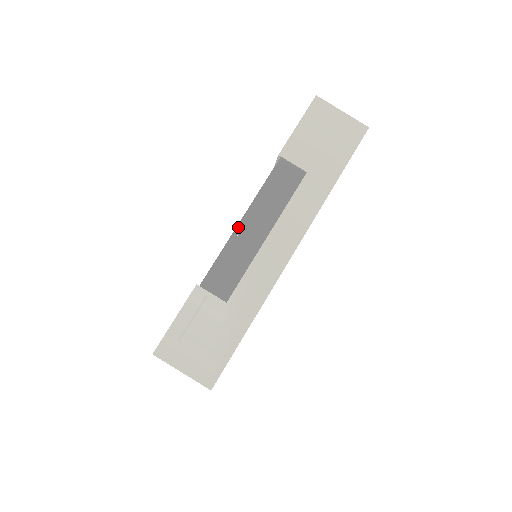
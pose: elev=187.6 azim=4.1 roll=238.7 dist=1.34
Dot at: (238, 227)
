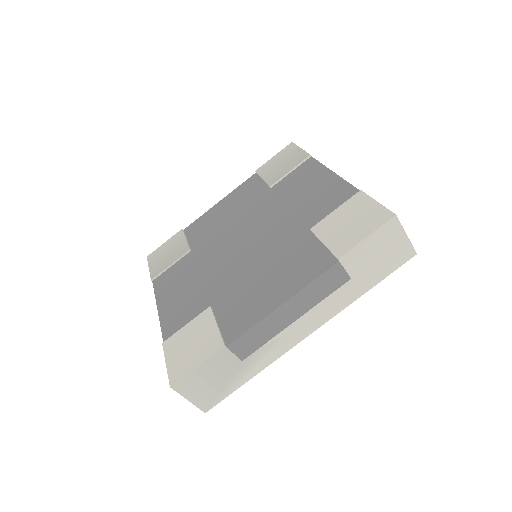
Dot at: (277, 310)
